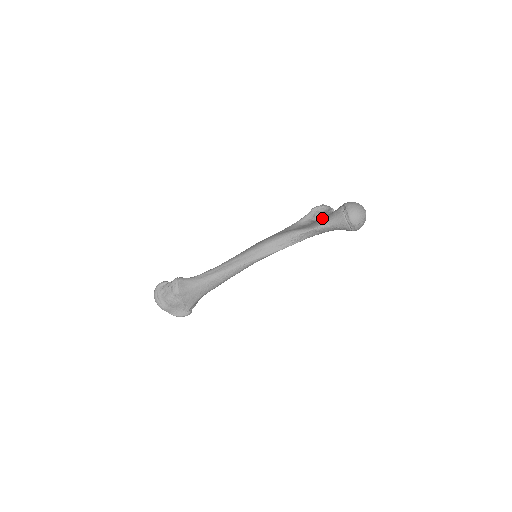
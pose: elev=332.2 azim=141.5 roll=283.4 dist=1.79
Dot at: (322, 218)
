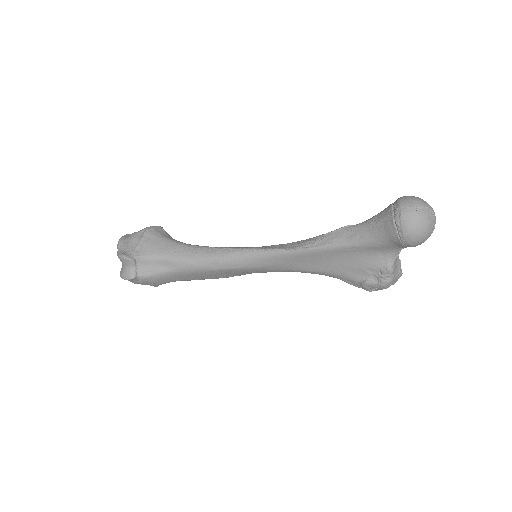
Dot at: occluded
